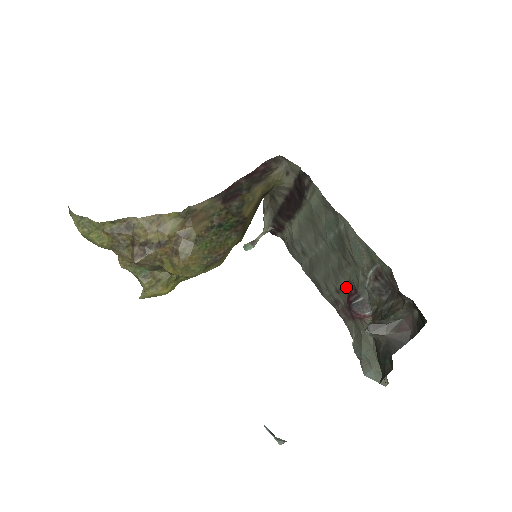
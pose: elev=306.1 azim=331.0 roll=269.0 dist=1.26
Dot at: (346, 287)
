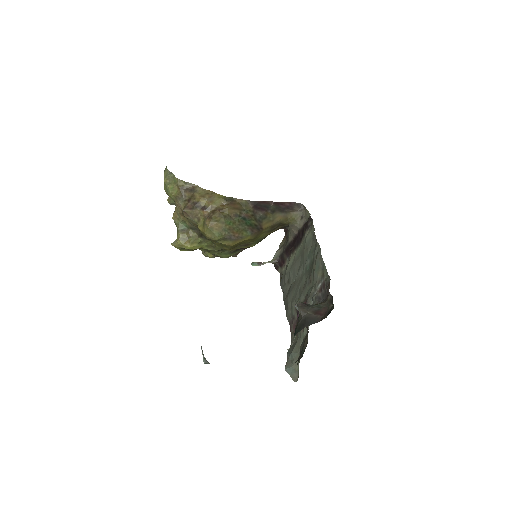
Dot at: occluded
